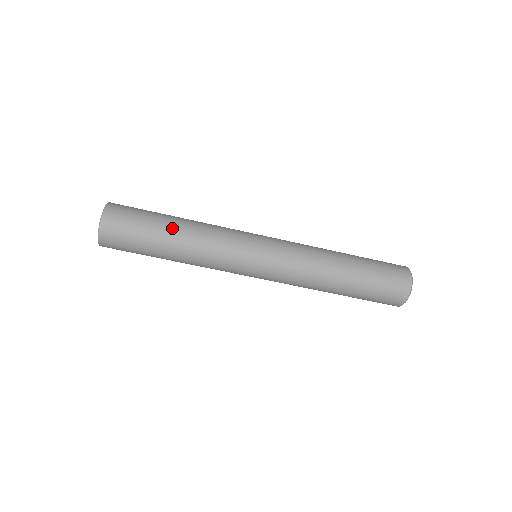
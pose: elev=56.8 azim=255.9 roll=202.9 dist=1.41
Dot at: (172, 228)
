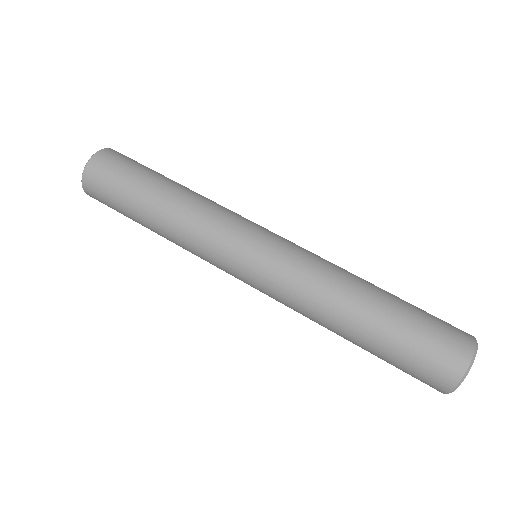
Dot at: occluded
